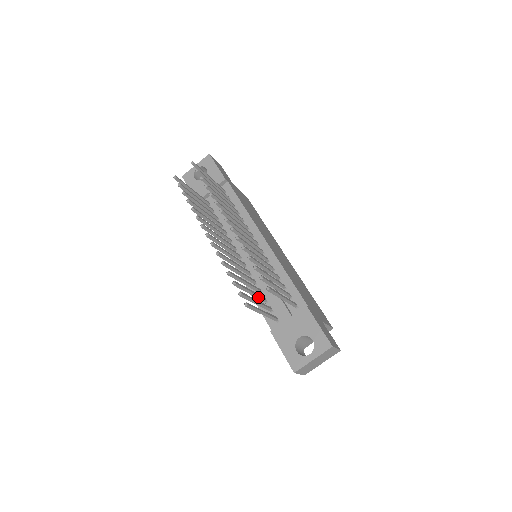
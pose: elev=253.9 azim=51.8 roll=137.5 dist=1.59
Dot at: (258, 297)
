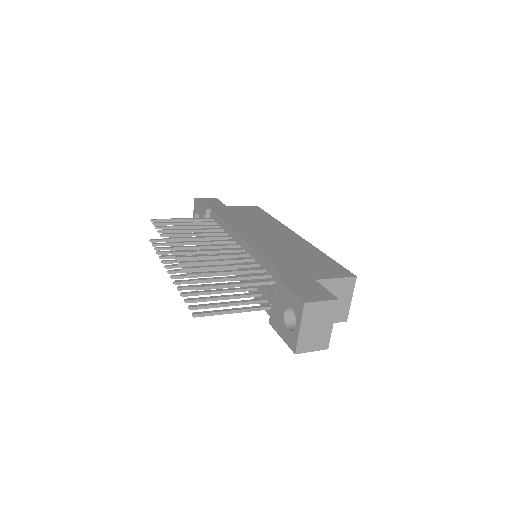
Dot at: (242, 297)
